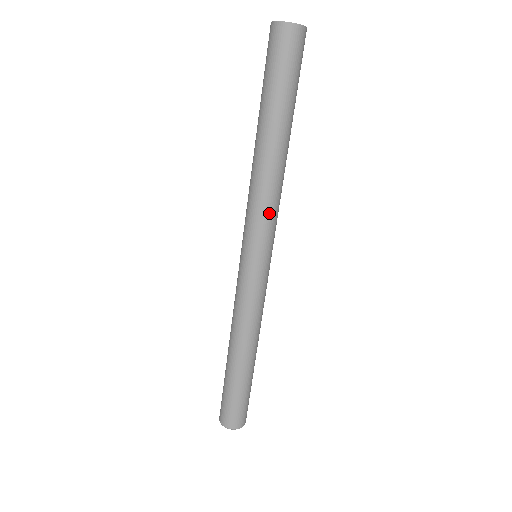
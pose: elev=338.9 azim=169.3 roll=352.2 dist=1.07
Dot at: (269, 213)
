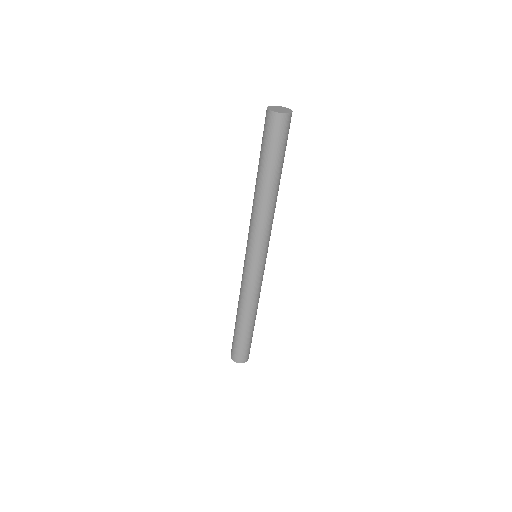
Dot at: (267, 232)
